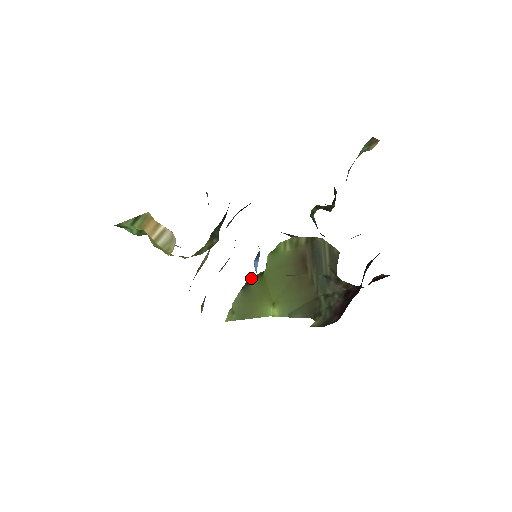
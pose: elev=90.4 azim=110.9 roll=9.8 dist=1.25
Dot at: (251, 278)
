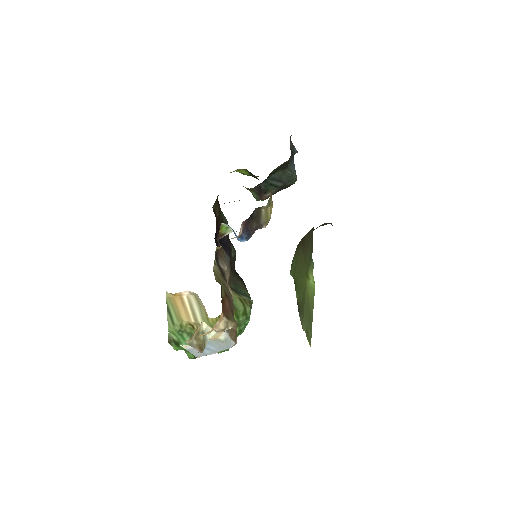
Dot at: occluded
